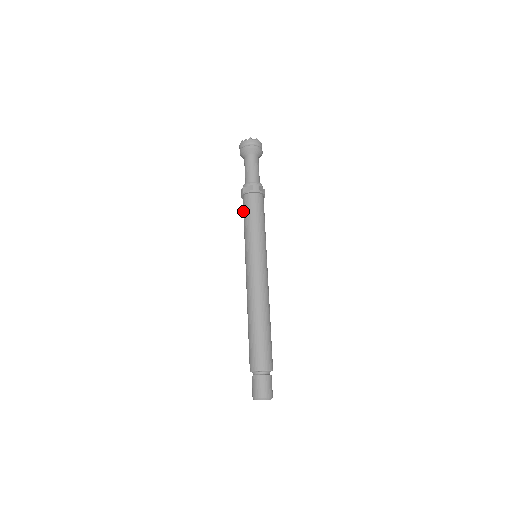
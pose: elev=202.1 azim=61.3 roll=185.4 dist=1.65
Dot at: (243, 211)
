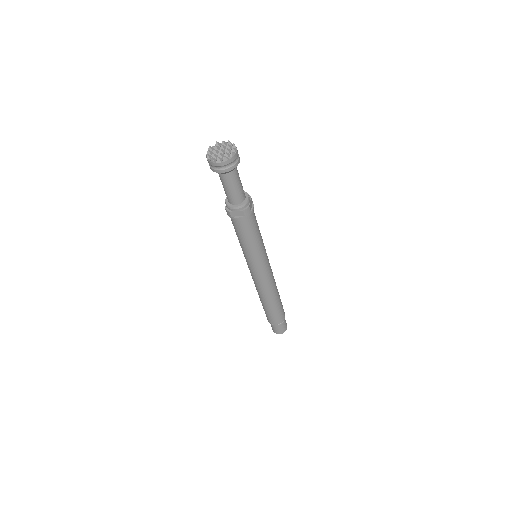
Dot at: (234, 228)
